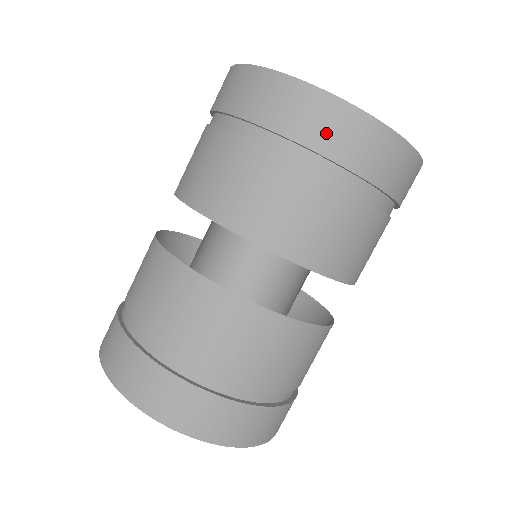
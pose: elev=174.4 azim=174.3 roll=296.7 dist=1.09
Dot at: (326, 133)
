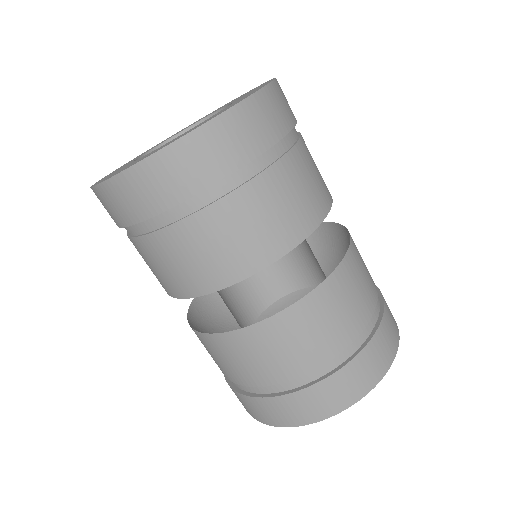
Dot at: (177, 182)
